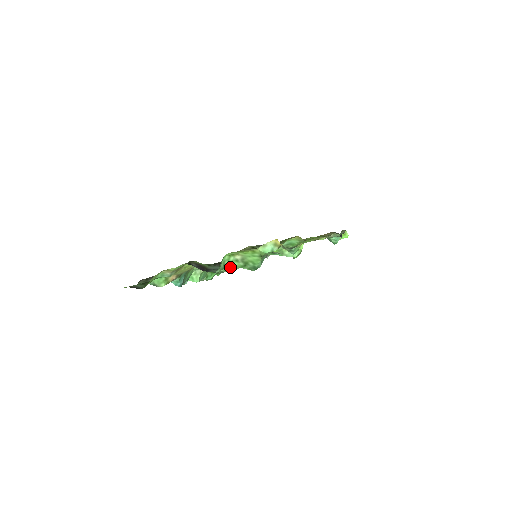
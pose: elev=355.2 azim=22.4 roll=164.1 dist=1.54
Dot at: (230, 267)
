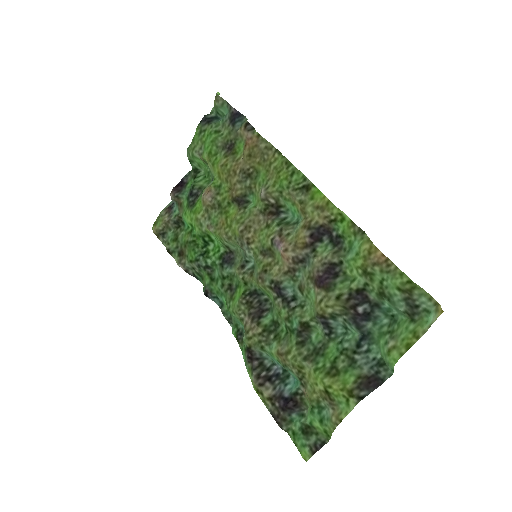
Dot at: (380, 349)
